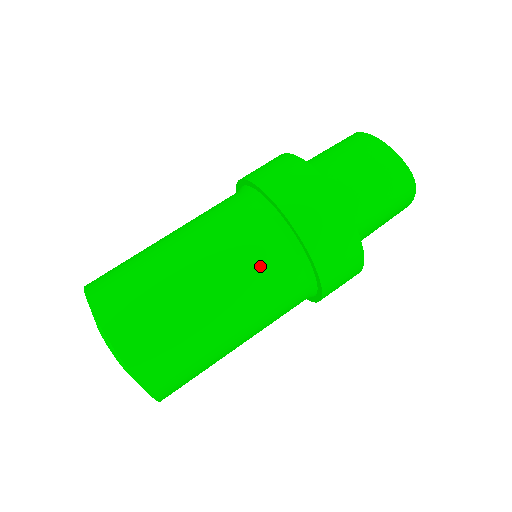
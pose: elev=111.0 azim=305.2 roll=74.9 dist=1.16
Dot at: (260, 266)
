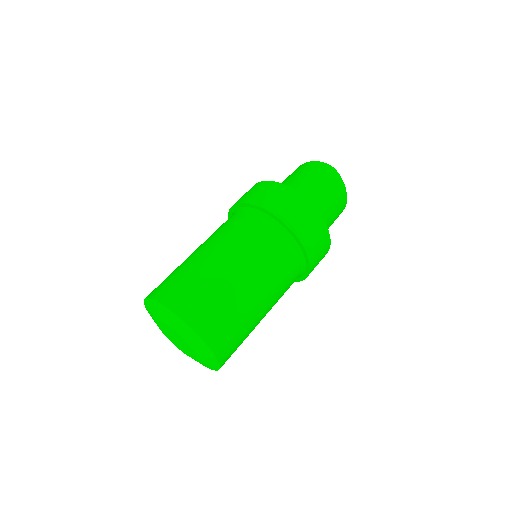
Dot at: (244, 233)
